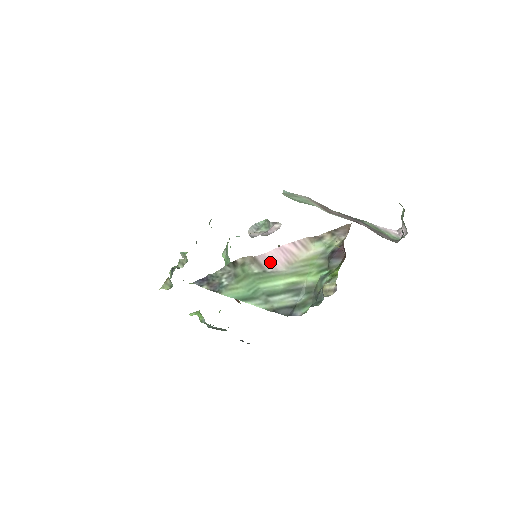
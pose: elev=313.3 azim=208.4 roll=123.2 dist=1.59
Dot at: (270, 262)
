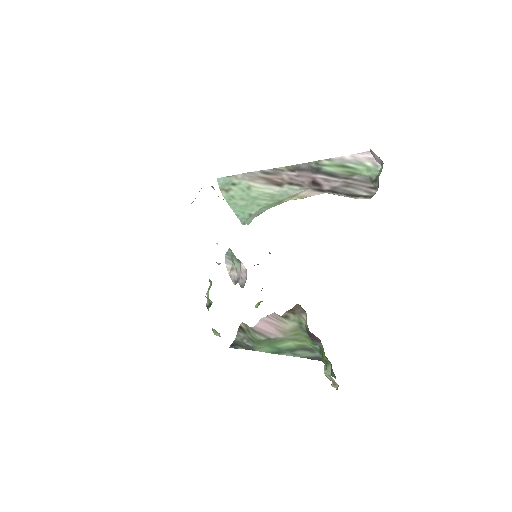
Dot at: (266, 332)
